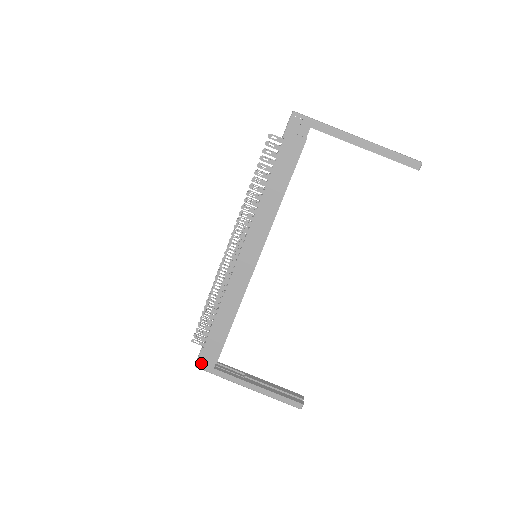
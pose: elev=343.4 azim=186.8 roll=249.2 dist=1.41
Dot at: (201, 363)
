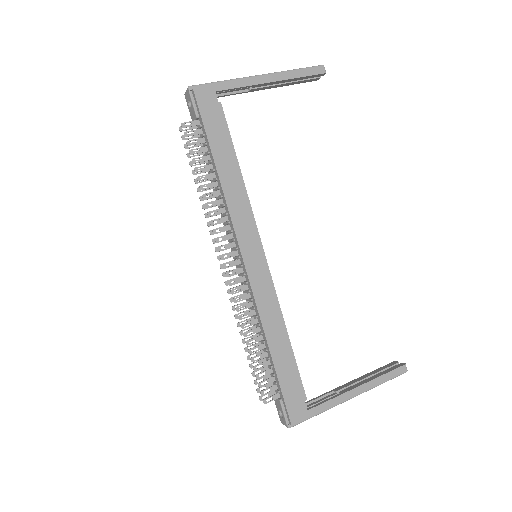
Dot at: (293, 416)
